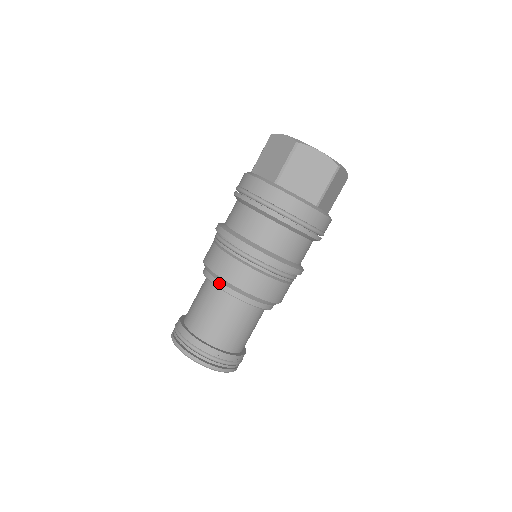
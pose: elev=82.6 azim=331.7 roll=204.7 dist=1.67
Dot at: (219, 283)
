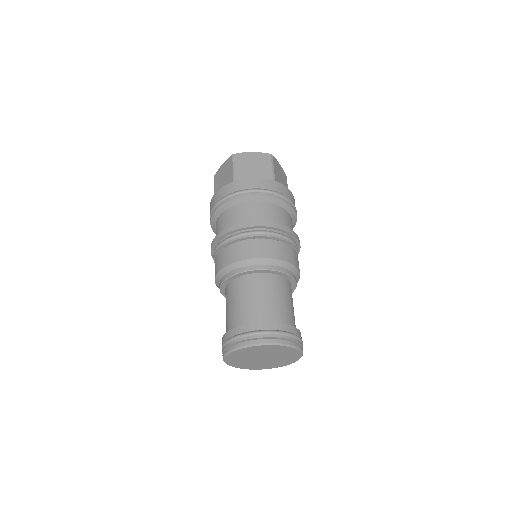
Dot at: (278, 267)
